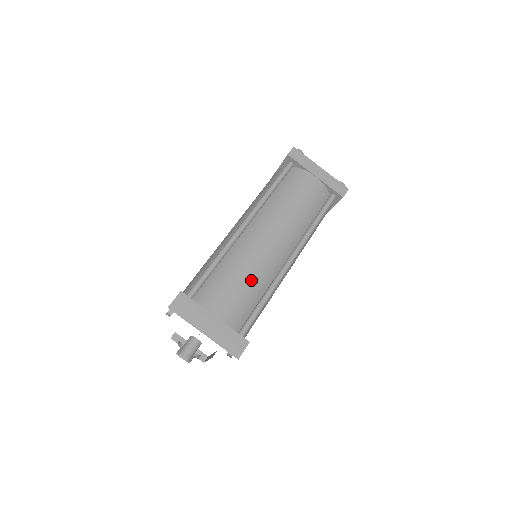
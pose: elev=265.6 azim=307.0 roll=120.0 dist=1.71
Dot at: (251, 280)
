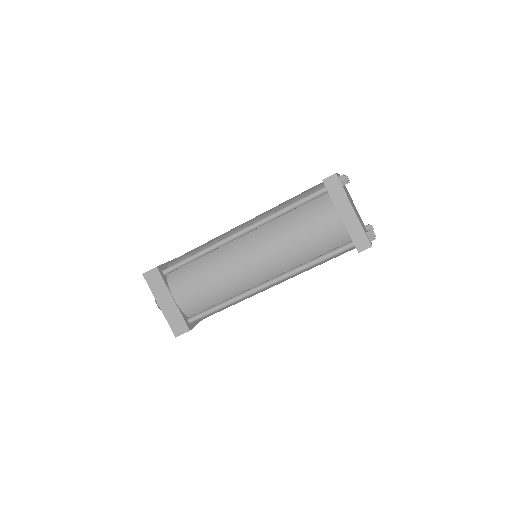
Dot at: (216, 286)
